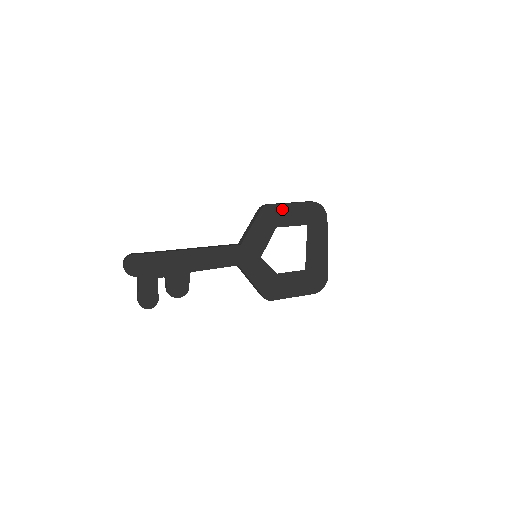
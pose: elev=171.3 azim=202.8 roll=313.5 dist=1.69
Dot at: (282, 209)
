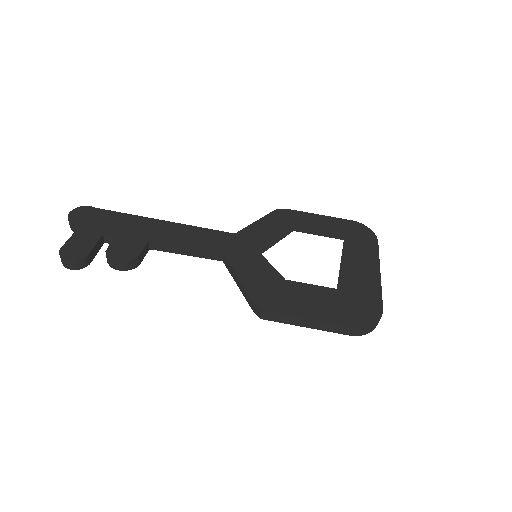
Dot at: (305, 217)
